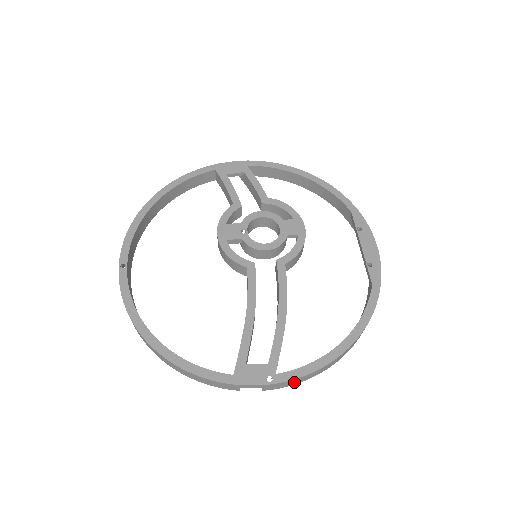
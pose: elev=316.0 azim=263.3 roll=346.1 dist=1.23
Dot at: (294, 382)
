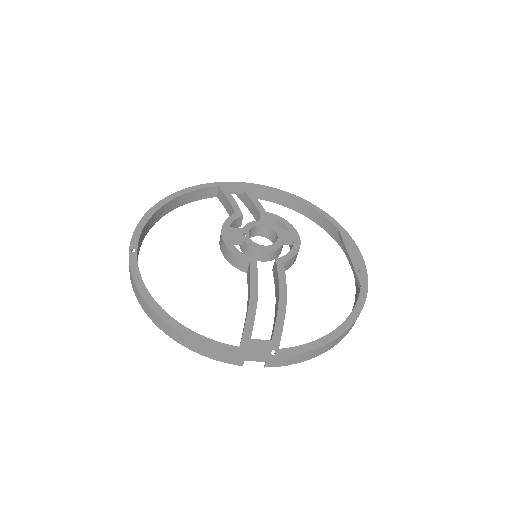
Dot at: (295, 360)
